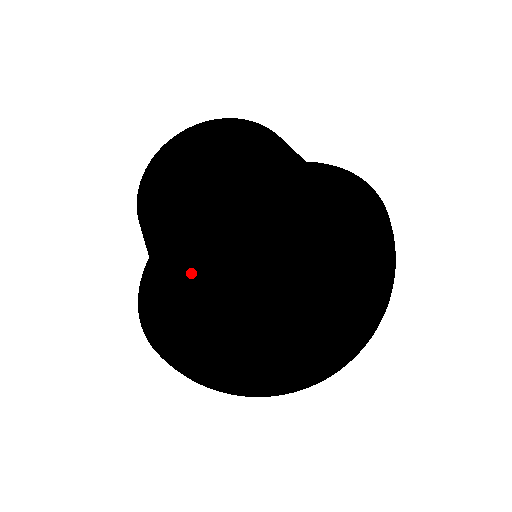
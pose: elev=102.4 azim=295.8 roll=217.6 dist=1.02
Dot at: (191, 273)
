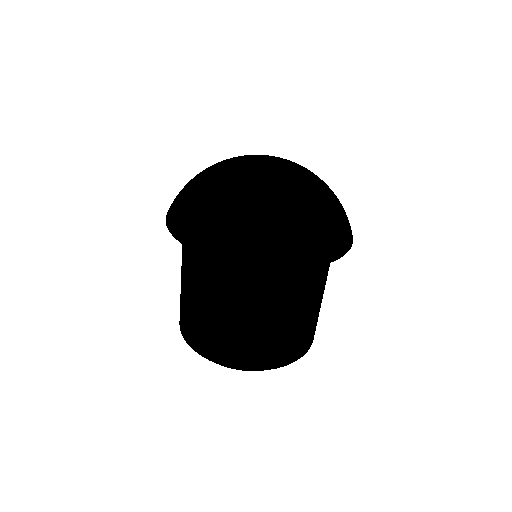
Dot at: (184, 186)
